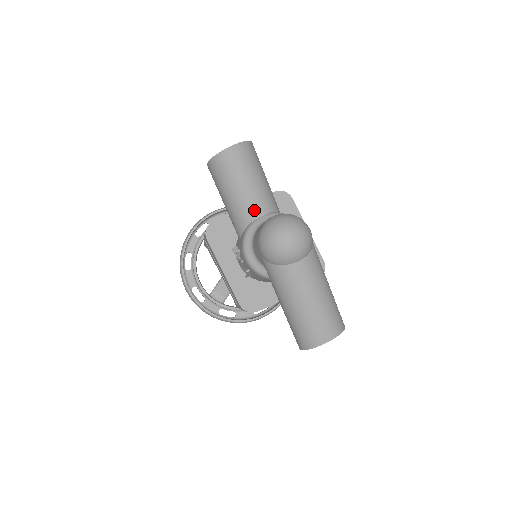
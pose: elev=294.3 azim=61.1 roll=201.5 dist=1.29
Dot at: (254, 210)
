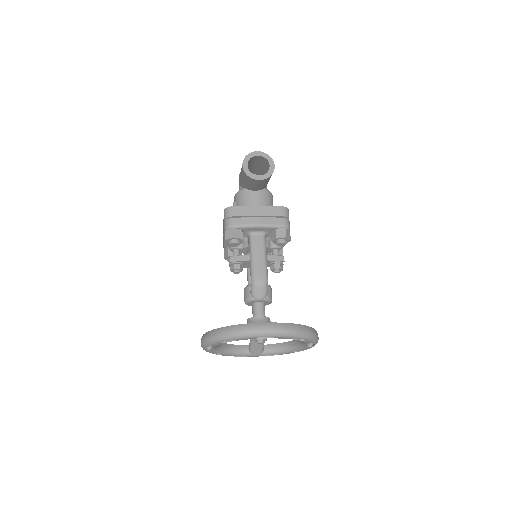
Dot at: occluded
